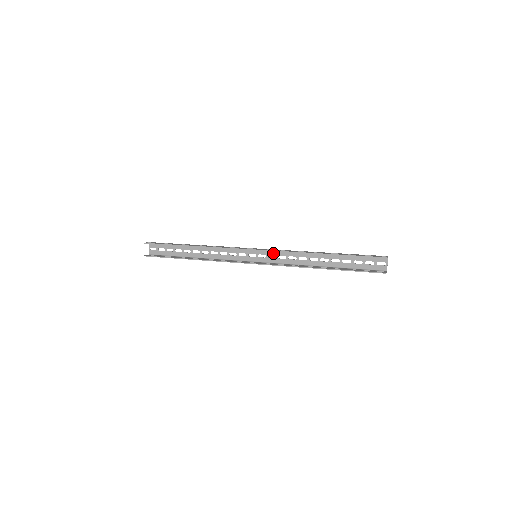
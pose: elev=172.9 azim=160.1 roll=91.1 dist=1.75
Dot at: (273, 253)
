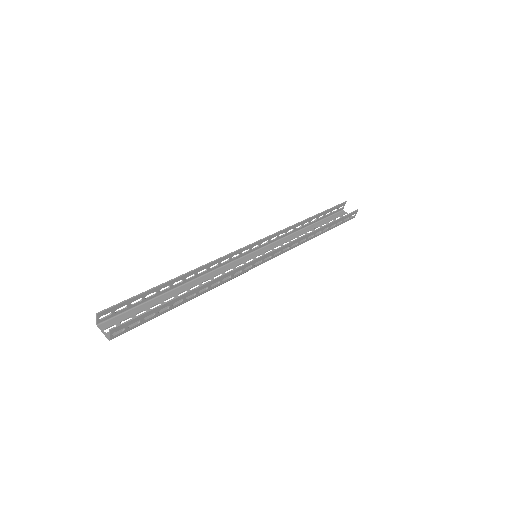
Dot at: (267, 249)
